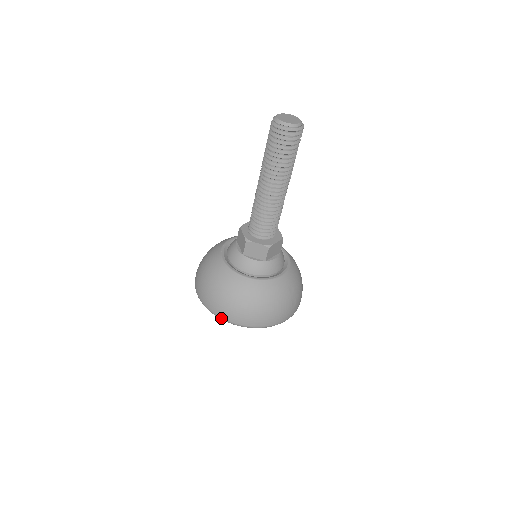
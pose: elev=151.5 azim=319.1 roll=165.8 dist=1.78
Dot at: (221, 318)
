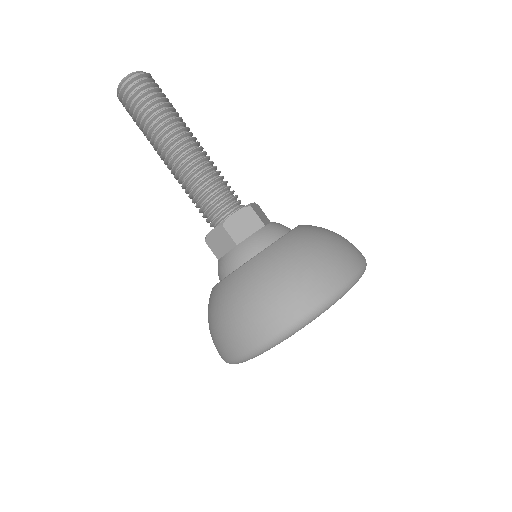
Dot at: (300, 320)
